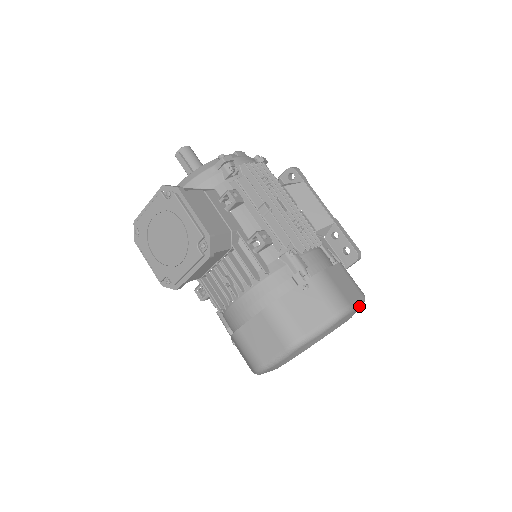
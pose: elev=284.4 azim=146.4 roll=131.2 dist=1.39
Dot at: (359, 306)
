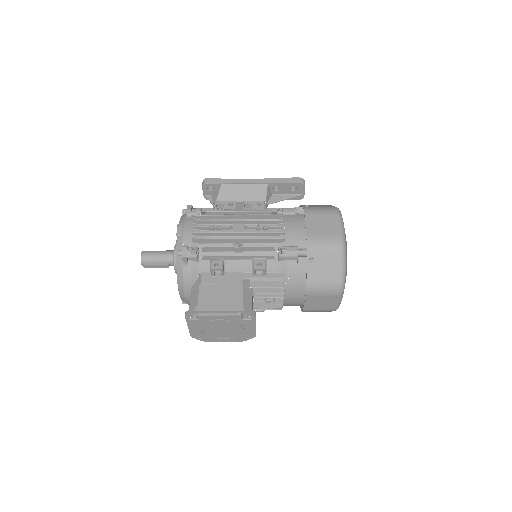
Dot at: (343, 223)
